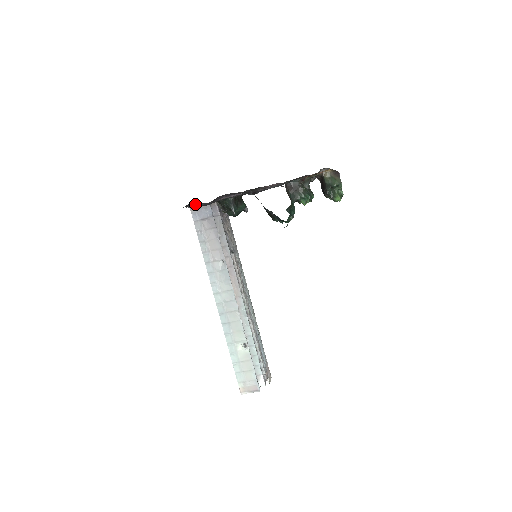
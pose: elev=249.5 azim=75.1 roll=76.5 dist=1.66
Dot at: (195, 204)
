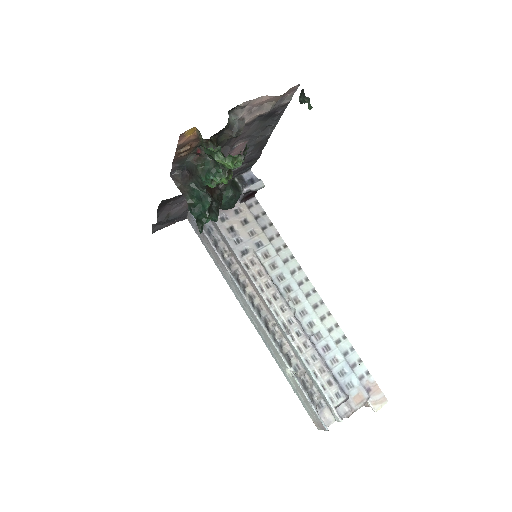
Dot at: occluded
